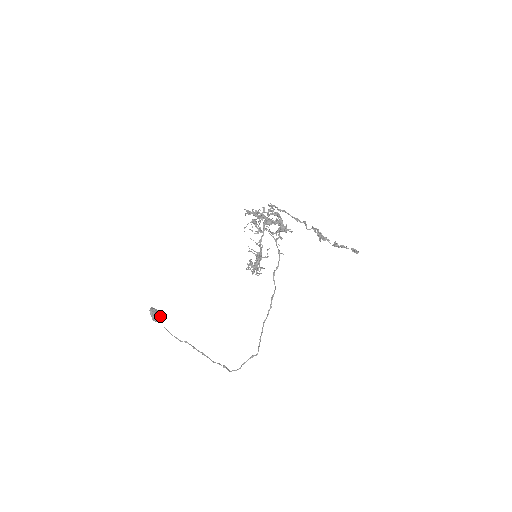
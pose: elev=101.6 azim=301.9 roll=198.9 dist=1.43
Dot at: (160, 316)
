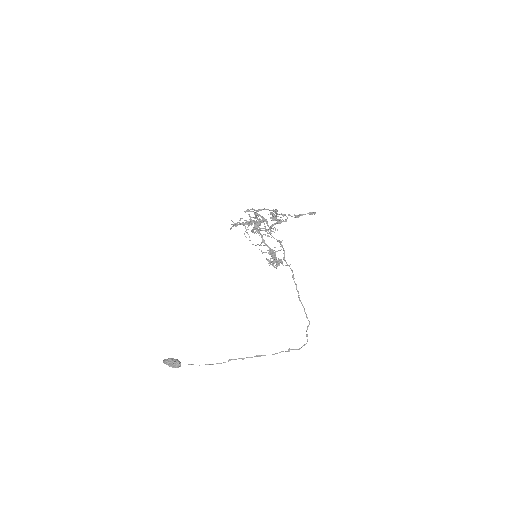
Dot at: (178, 361)
